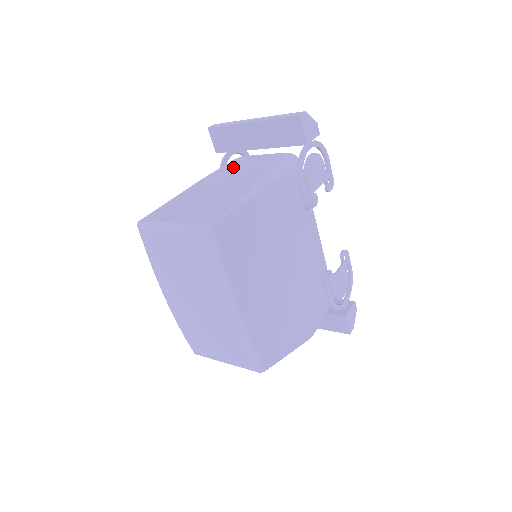
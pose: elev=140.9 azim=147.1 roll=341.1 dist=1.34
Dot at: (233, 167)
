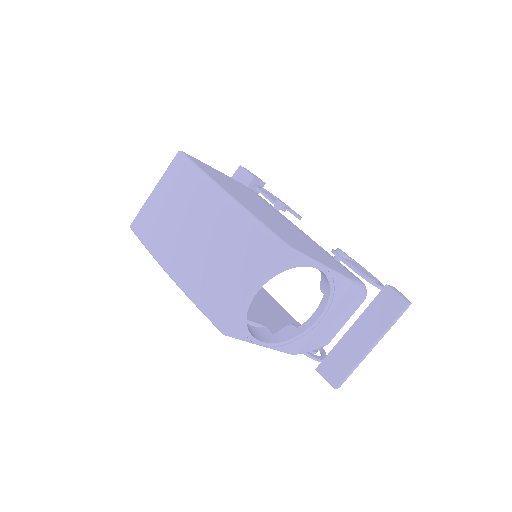
Dot at: occluded
